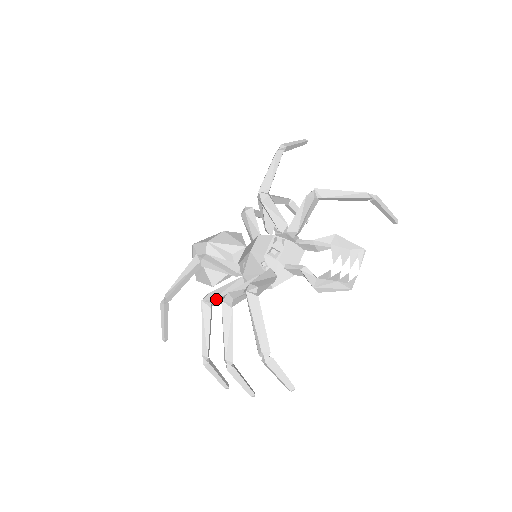
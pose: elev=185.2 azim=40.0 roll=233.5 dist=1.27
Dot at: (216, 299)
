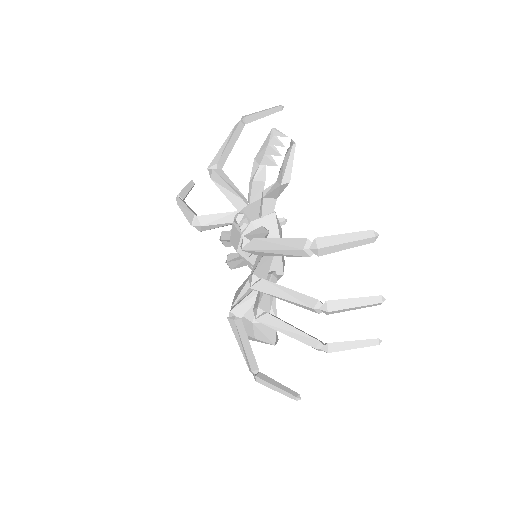
Dot at: (261, 304)
